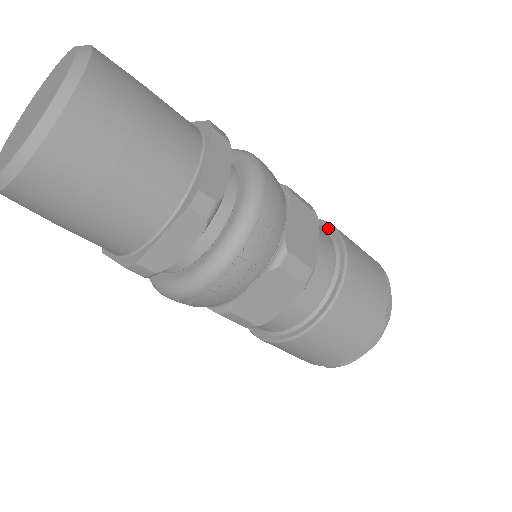
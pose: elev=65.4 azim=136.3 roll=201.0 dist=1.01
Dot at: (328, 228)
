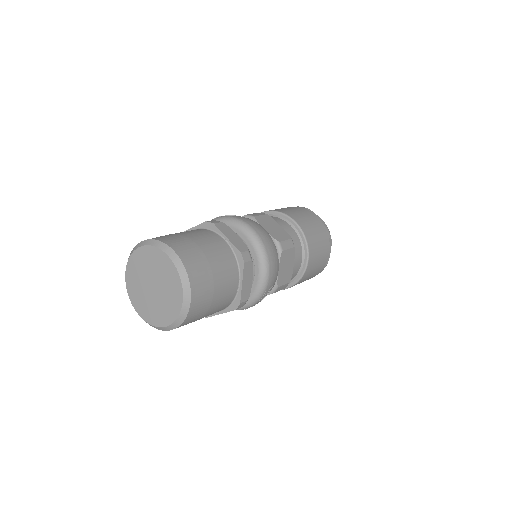
Dot at: (299, 233)
